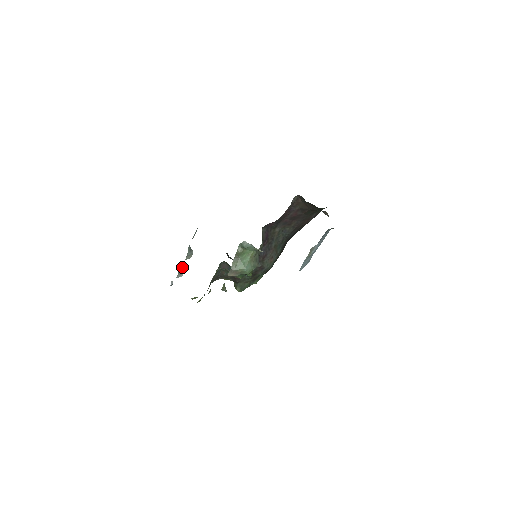
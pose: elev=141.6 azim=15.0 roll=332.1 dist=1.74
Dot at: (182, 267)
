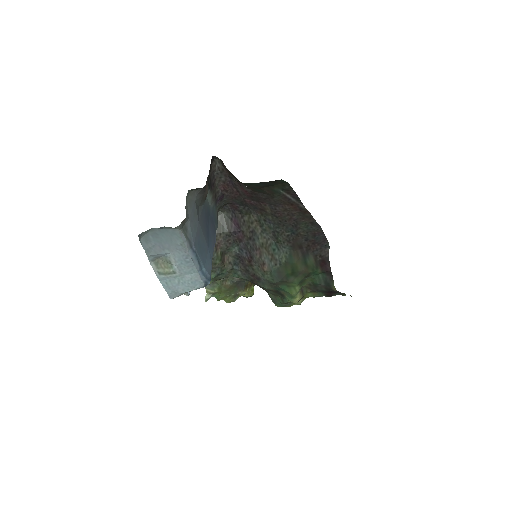
Dot at: occluded
